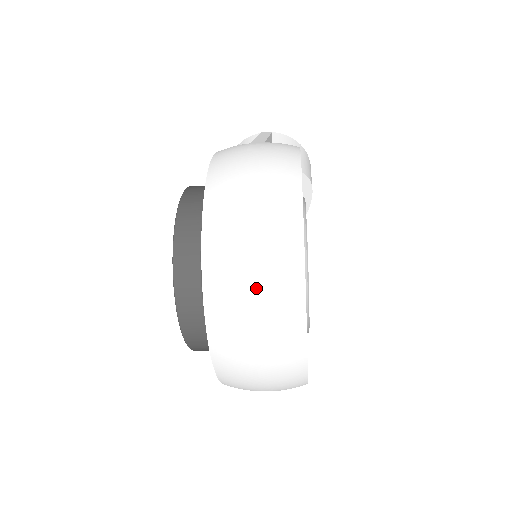
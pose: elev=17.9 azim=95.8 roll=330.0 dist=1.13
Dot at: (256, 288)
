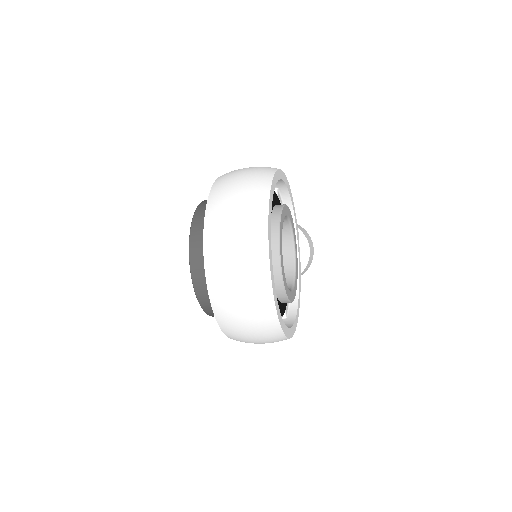
Dot at: (238, 199)
